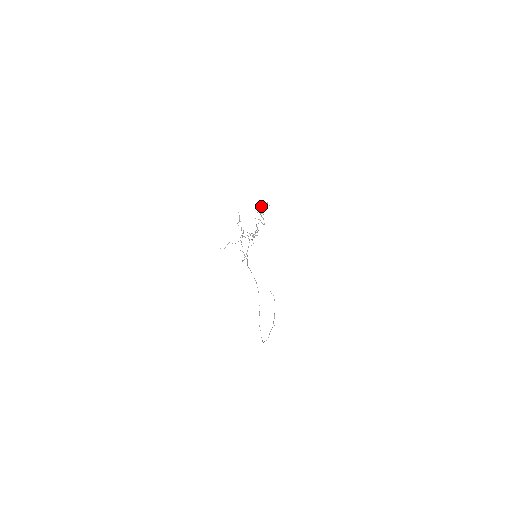
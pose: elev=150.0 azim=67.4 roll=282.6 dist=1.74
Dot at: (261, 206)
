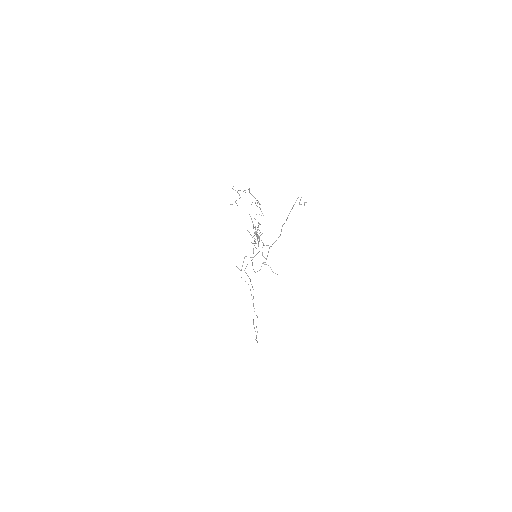
Dot at: (249, 192)
